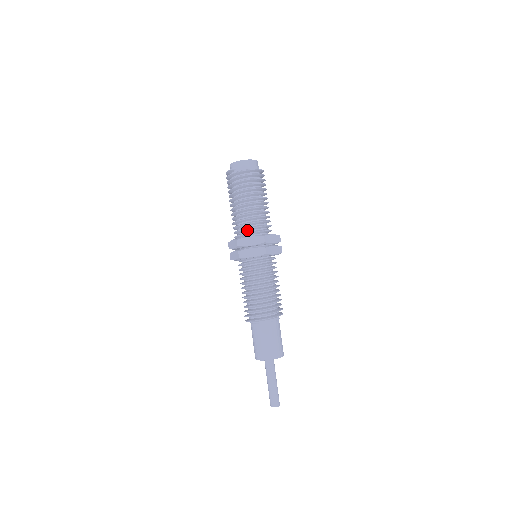
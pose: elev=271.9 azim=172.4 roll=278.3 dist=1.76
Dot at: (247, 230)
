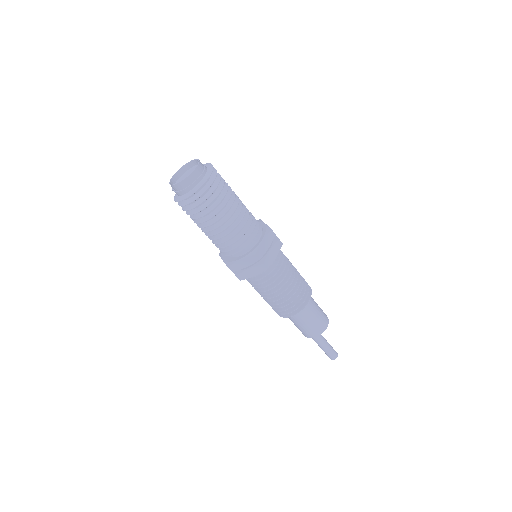
Dot at: occluded
